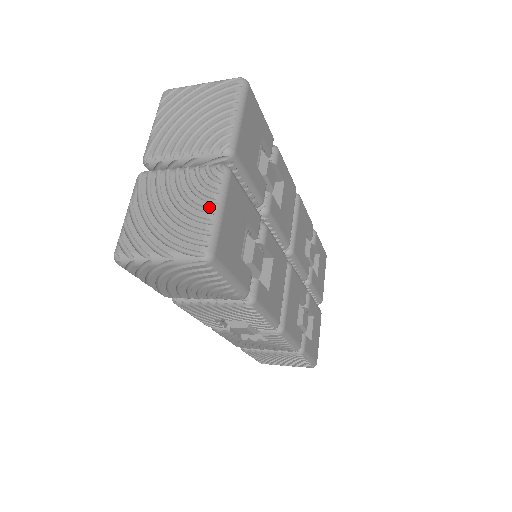
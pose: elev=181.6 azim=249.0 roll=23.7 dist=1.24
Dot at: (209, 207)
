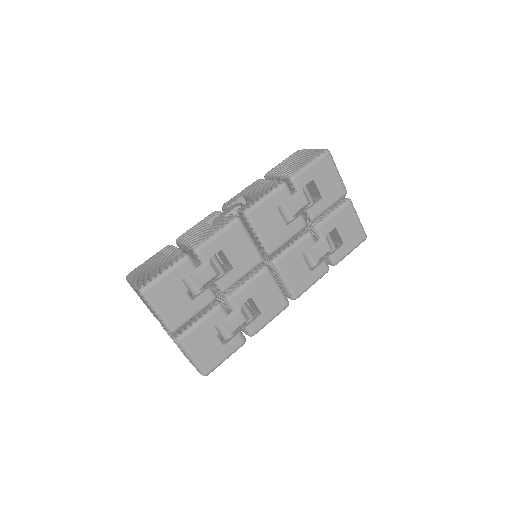
Dot at: (188, 358)
